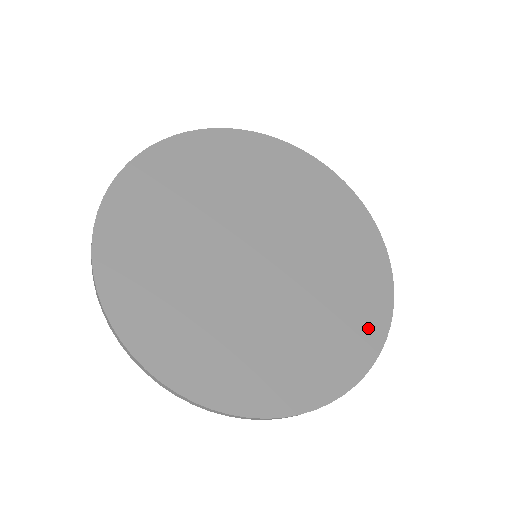
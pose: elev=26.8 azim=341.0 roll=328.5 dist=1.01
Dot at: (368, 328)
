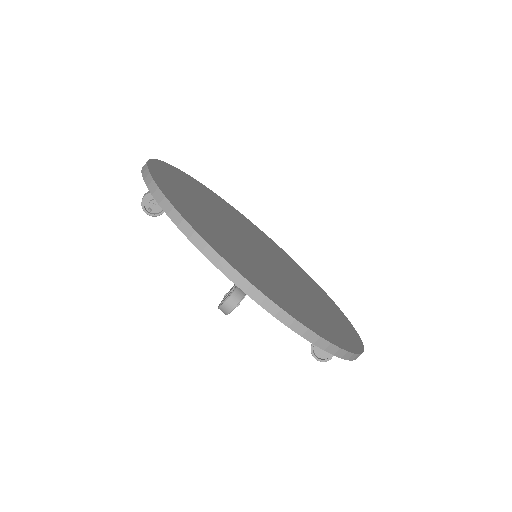
Dot at: (310, 321)
